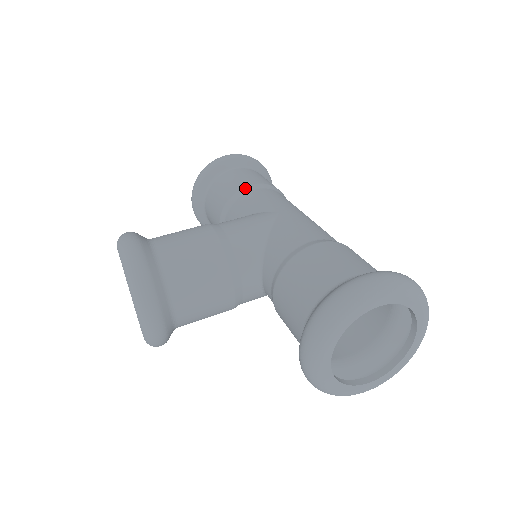
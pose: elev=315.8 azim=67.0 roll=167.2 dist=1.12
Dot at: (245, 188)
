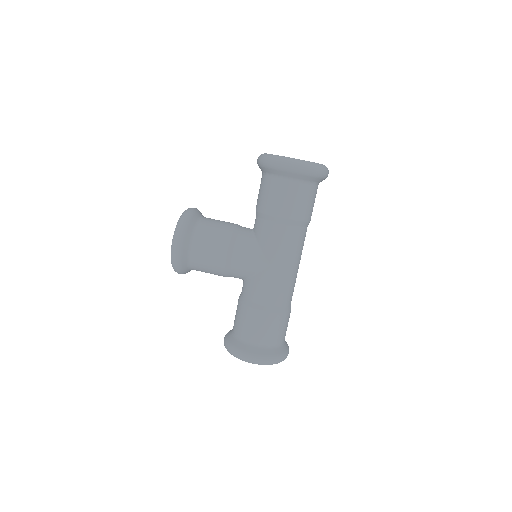
Dot at: (274, 218)
